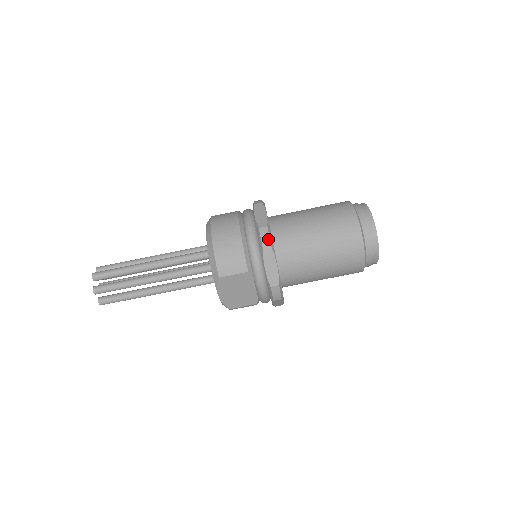
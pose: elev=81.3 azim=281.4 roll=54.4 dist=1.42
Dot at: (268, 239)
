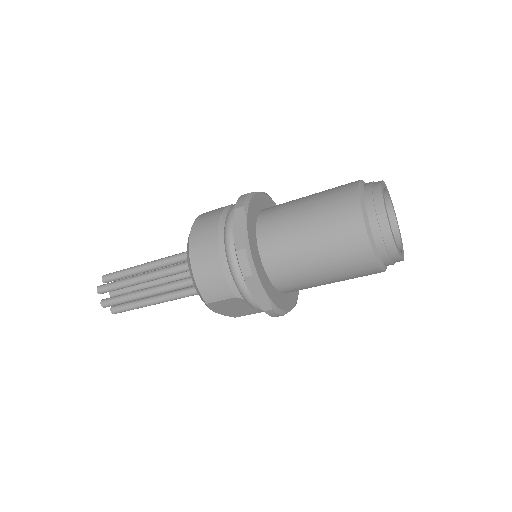
Dot at: (247, 265)
